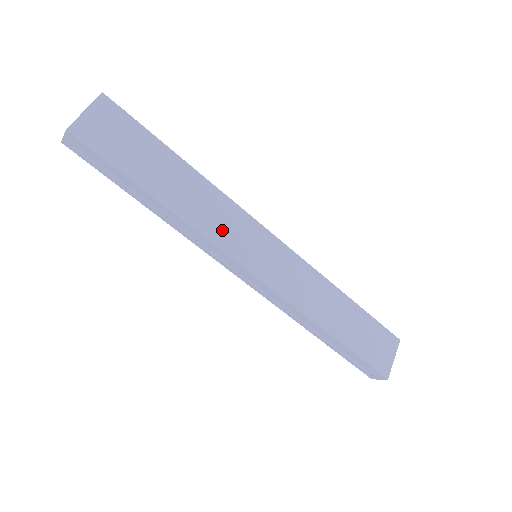
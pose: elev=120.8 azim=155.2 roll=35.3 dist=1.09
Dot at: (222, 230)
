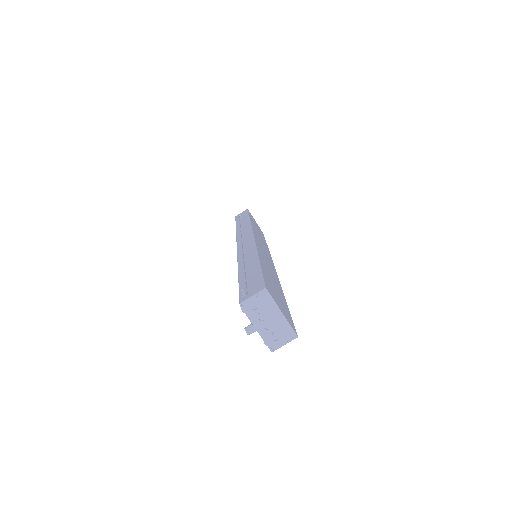
Dot at: (271, 267)
